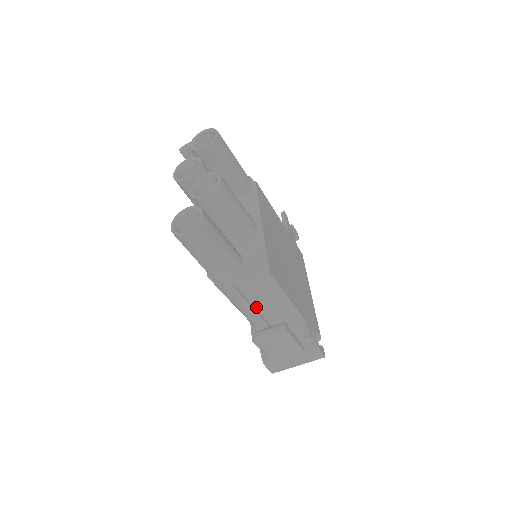
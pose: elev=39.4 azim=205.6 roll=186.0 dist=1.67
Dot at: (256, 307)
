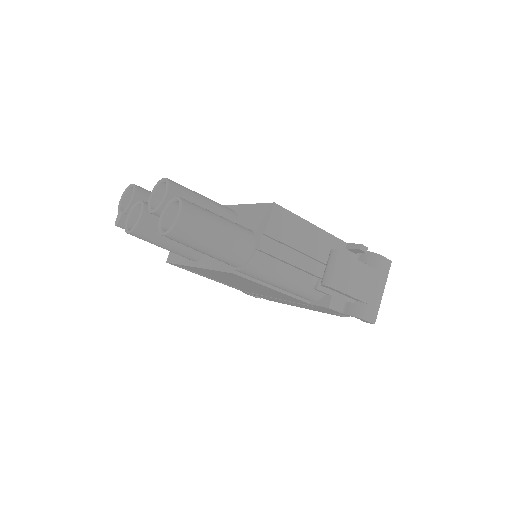
Dot at: (298, 260)
